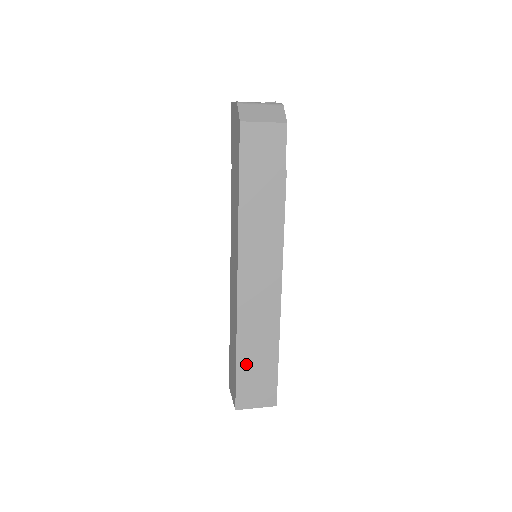
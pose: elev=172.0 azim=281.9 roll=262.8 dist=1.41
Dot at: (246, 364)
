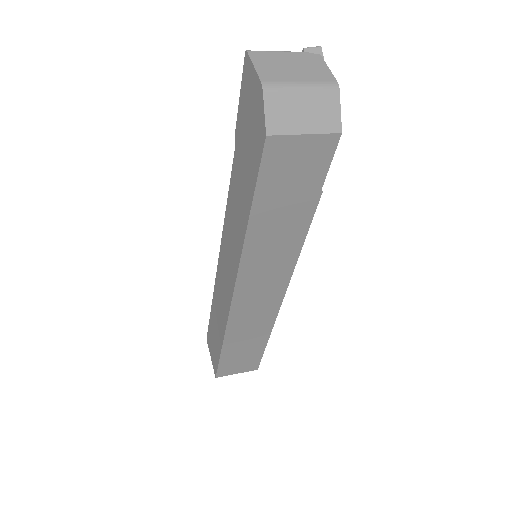
Dot at: (232, 351)
